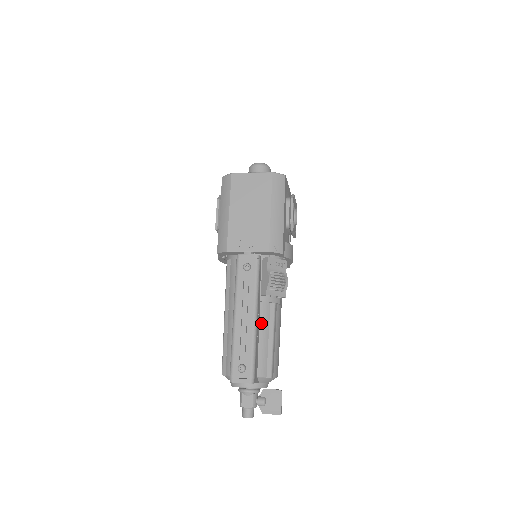
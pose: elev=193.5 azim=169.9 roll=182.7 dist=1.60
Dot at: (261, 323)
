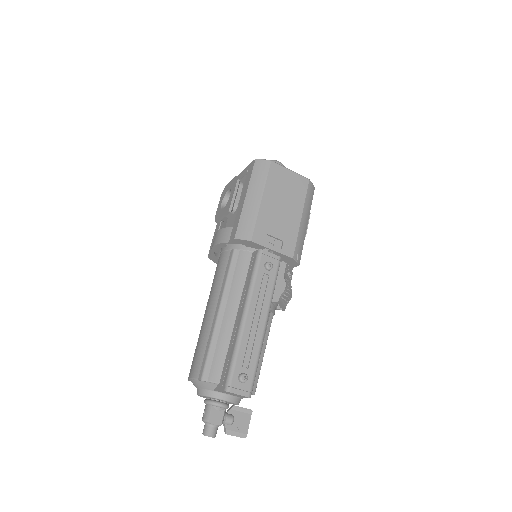
Dot at: occluded
